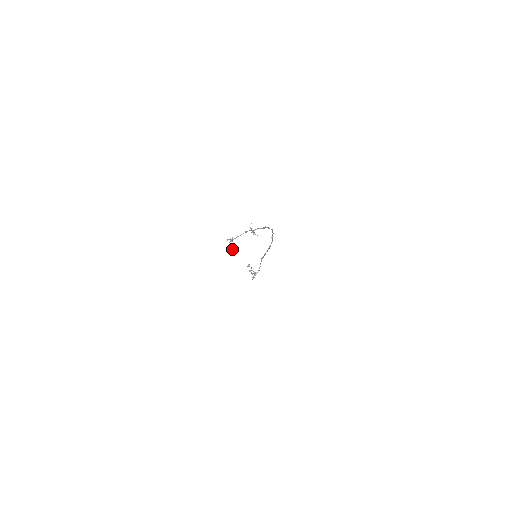
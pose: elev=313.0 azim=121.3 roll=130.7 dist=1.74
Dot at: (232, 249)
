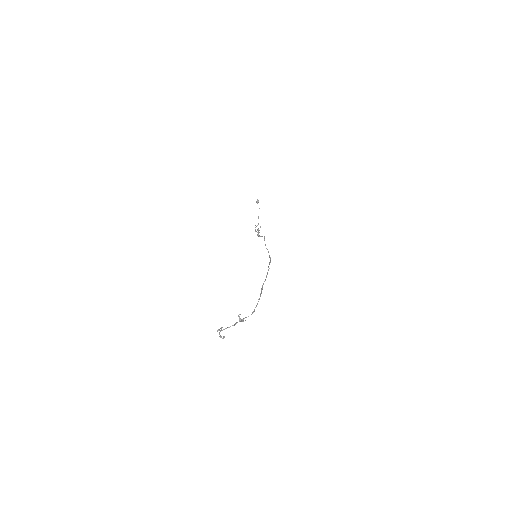
Dot at: (222, 338)
